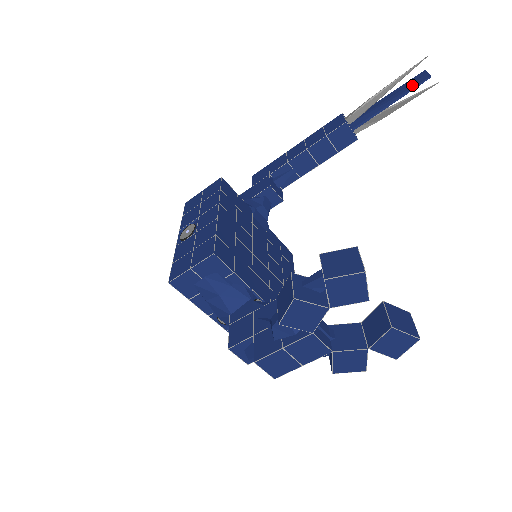
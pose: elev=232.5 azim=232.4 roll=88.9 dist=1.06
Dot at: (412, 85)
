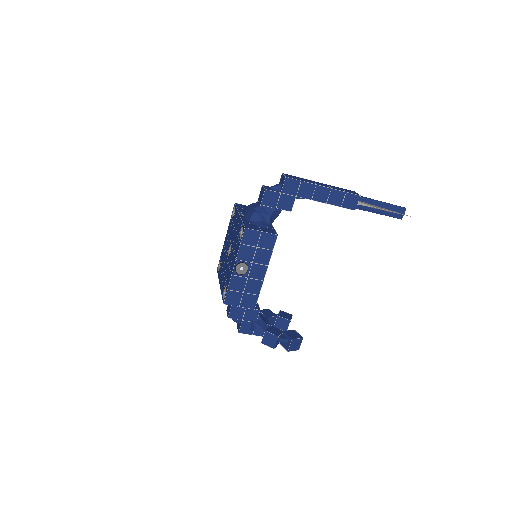
Dot at: (394, 214)
